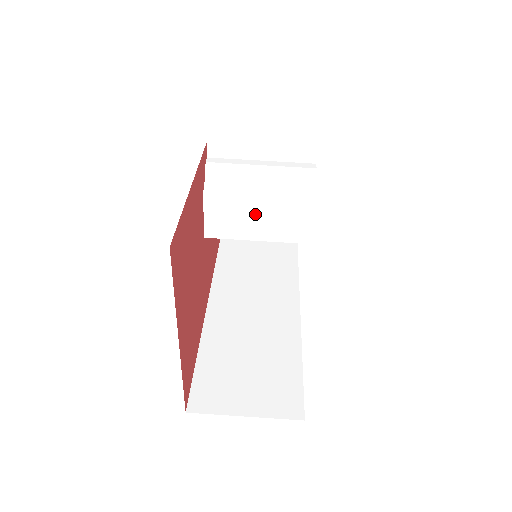
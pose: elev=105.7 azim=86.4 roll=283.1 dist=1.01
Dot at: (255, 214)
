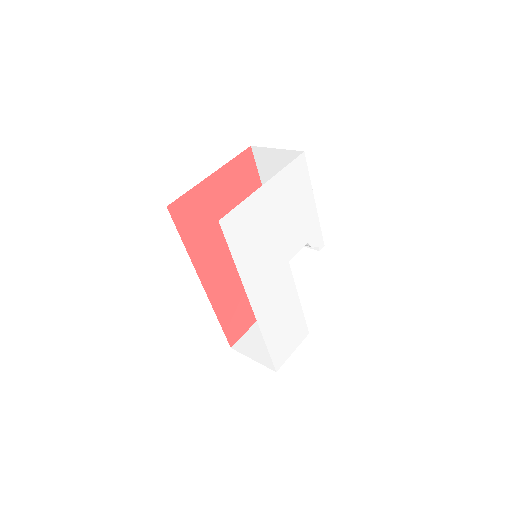
Dot at: occluded
